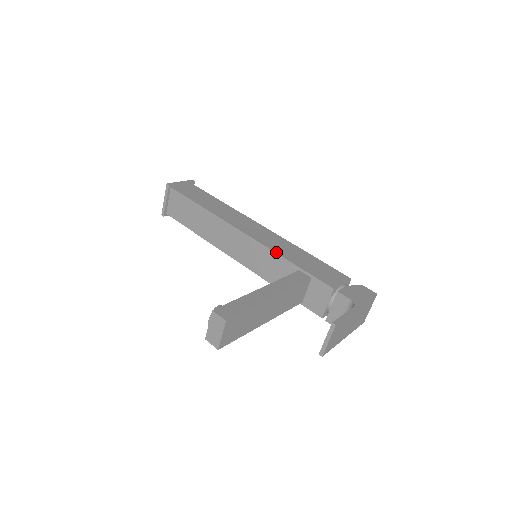
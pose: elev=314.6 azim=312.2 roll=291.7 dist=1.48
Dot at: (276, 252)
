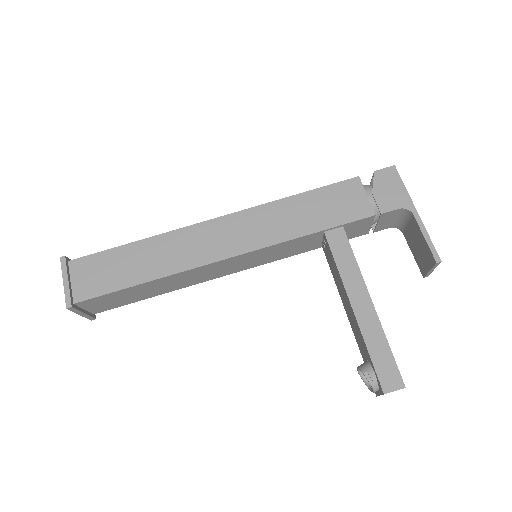
Dot at: (284, 241)
